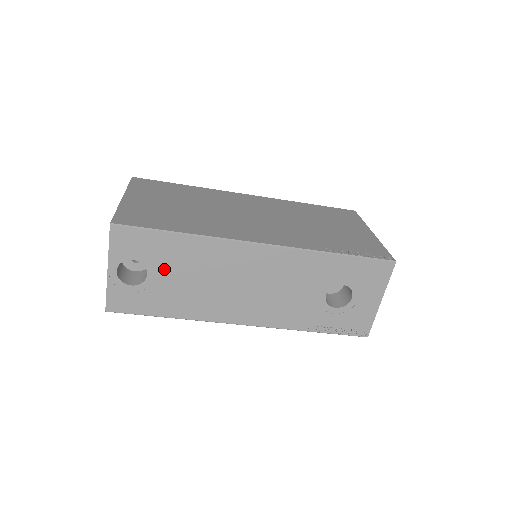
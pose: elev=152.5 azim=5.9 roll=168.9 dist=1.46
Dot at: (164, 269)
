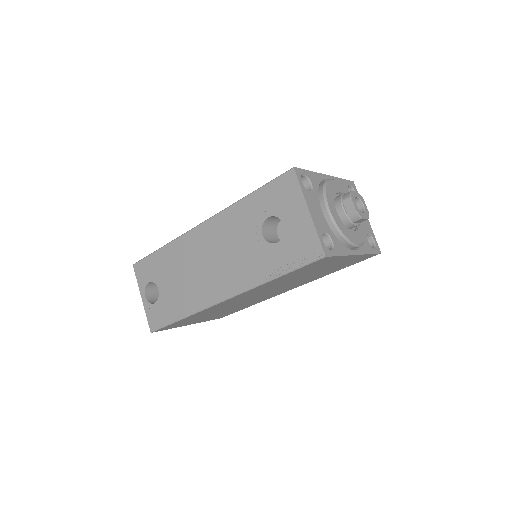
Dot at: (164, 280)
